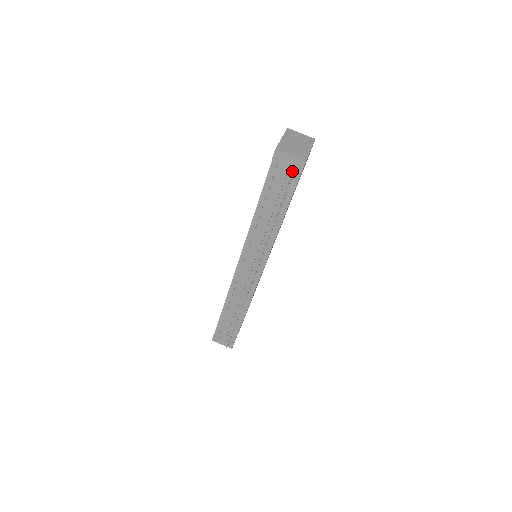
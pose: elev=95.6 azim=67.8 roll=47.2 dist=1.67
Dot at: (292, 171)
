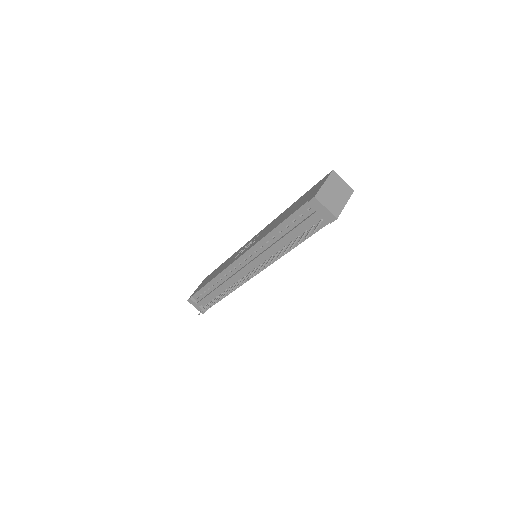
Dot at: (321, 218)
